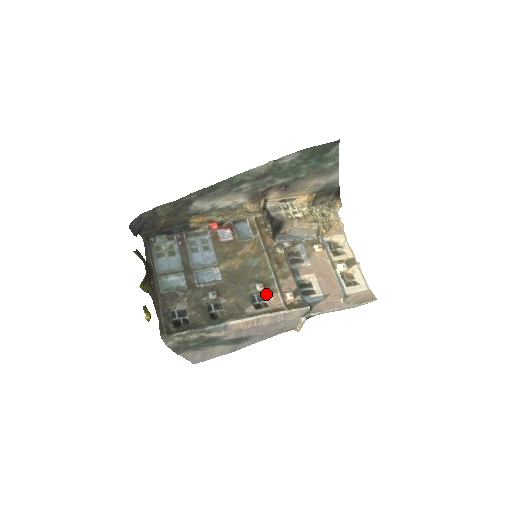
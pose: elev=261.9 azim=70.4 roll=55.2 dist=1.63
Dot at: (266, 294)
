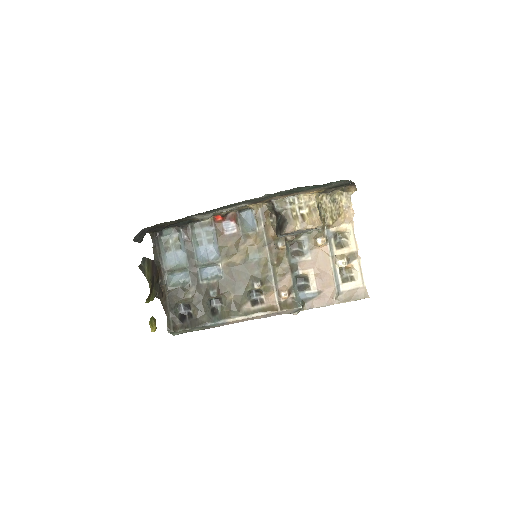
Dot at: (263, 291)
